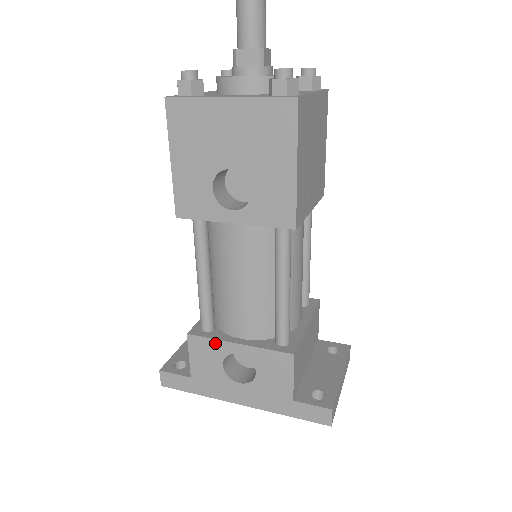
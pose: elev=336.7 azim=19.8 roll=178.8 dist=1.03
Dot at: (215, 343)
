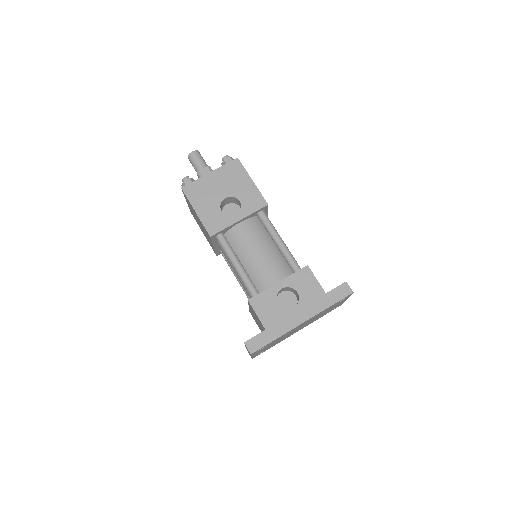
Dot at: (266, 292)
